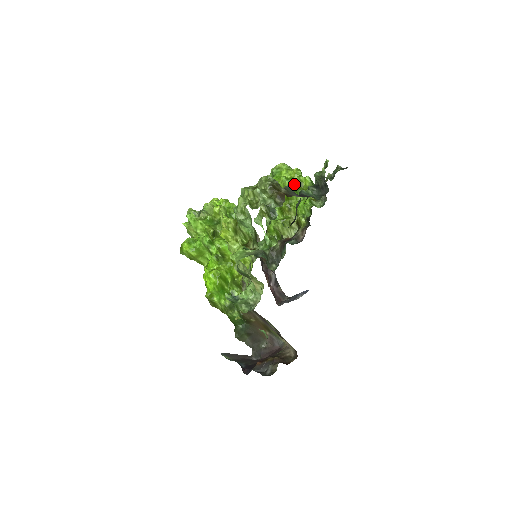
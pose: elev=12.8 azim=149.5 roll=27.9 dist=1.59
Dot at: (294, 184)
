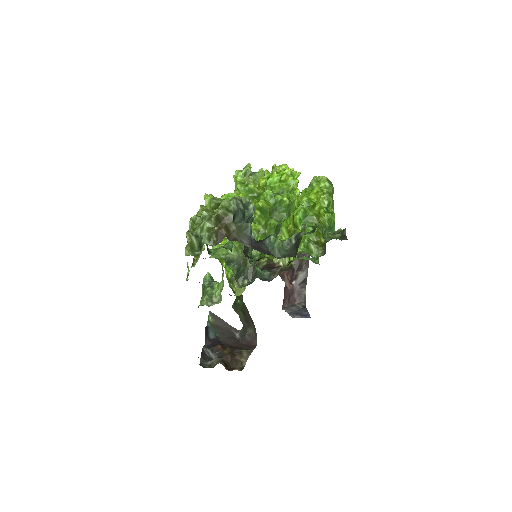
Dot at: (310, 213)
